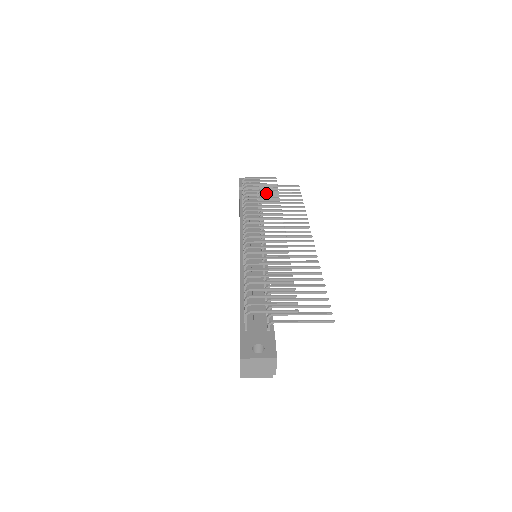
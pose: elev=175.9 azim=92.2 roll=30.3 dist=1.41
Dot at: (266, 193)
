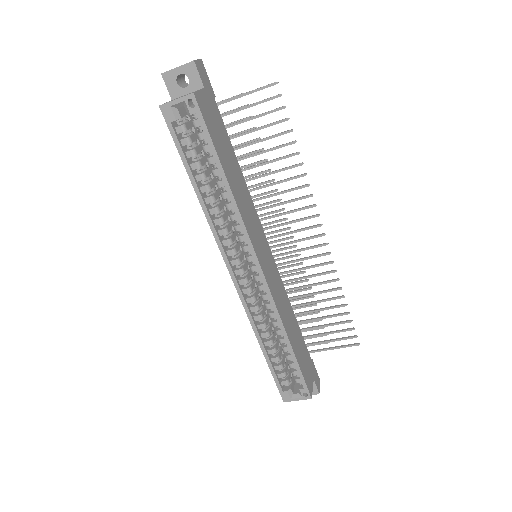
Dot at: (311, 336)
